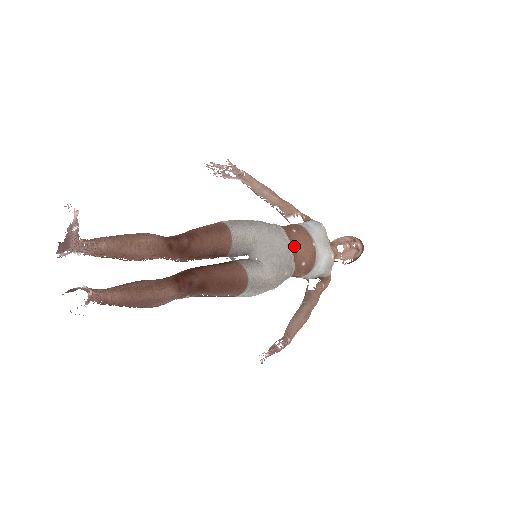
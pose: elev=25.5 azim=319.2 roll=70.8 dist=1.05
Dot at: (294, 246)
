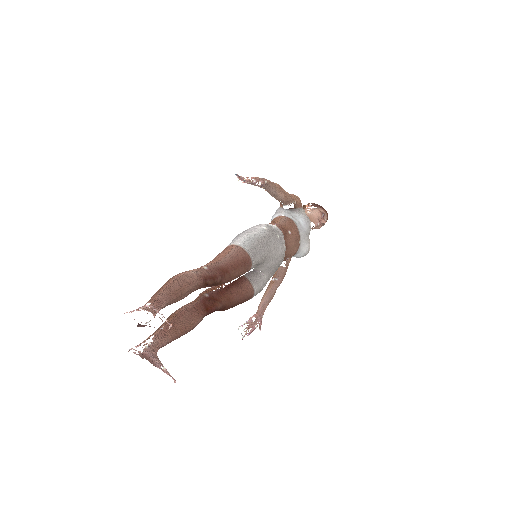
Dot at: (287, 248)
